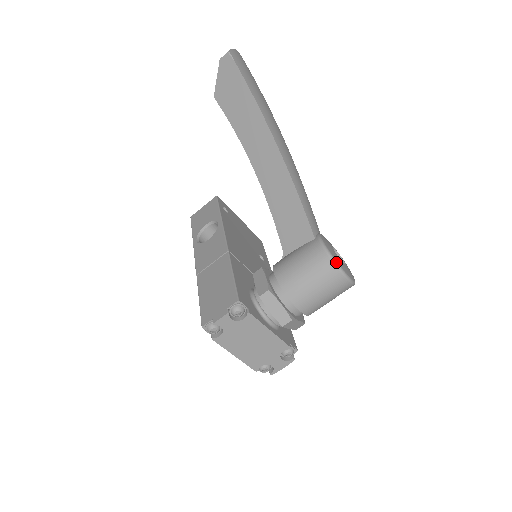
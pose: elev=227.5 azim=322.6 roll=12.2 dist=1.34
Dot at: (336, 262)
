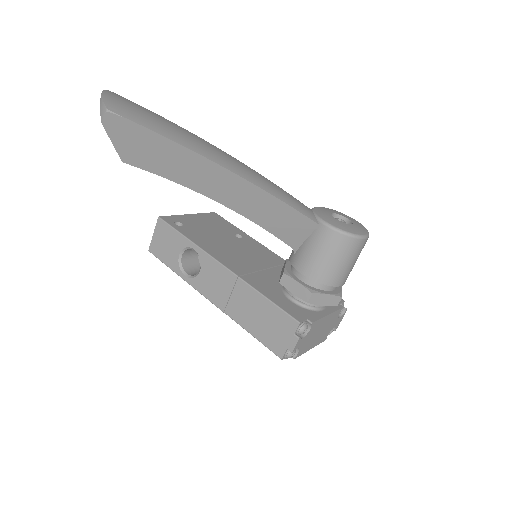
Dot at: (354, 235)
